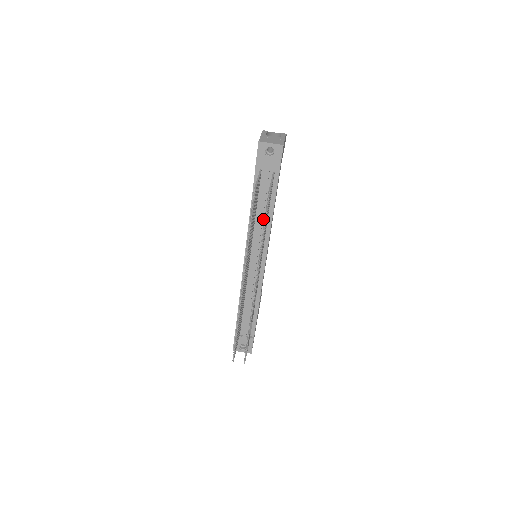
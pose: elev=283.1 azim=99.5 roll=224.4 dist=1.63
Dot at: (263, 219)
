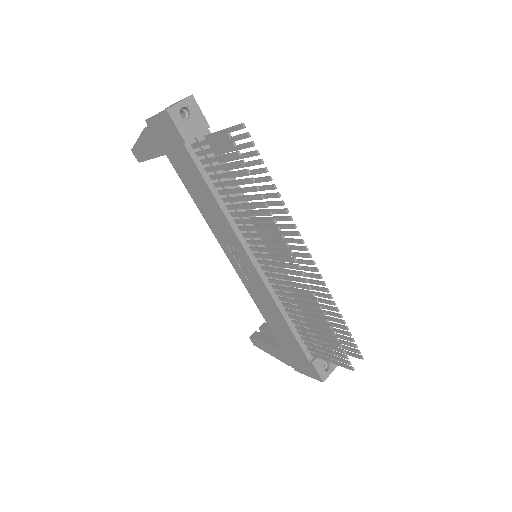
Dot at: occluded
